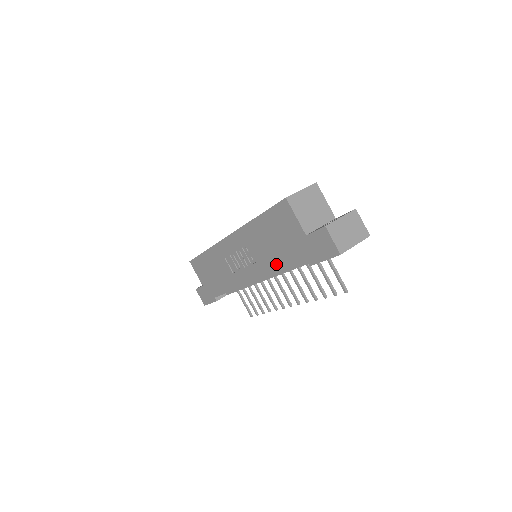
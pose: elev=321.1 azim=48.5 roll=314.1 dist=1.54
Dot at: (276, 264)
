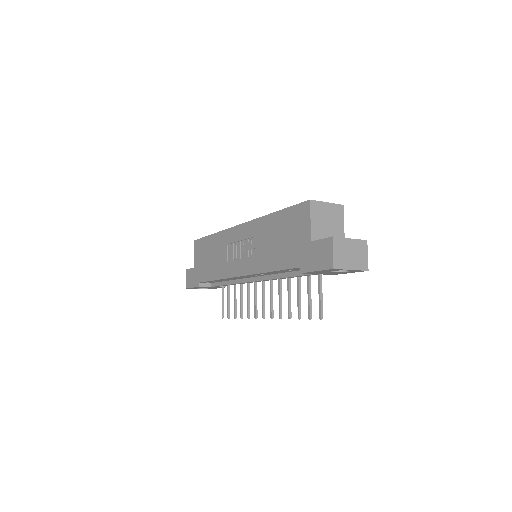
Dot at: (271, 263)
